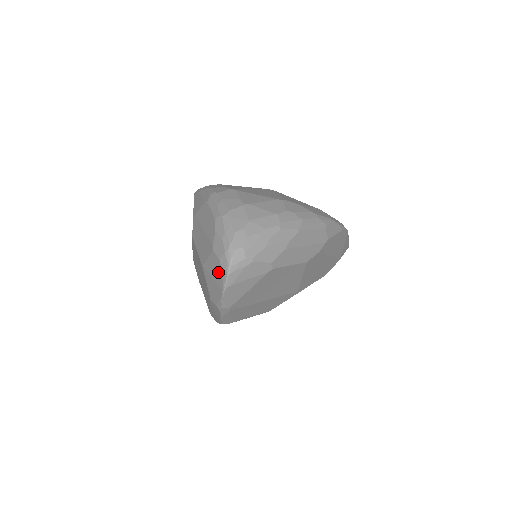
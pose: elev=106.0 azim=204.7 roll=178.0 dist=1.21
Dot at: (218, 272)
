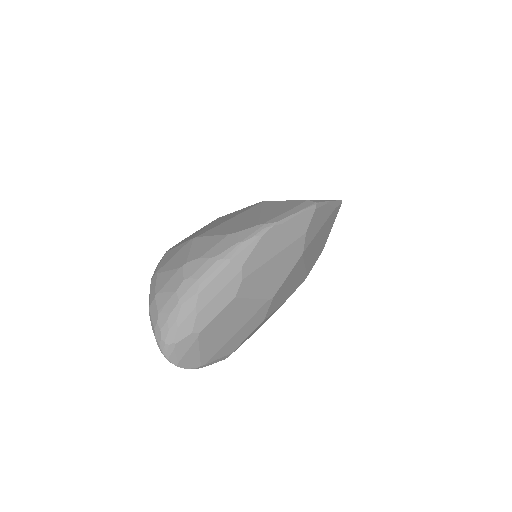
Dot at: occluded
